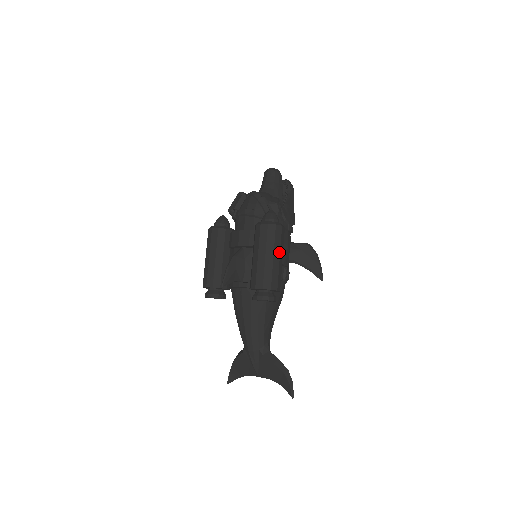
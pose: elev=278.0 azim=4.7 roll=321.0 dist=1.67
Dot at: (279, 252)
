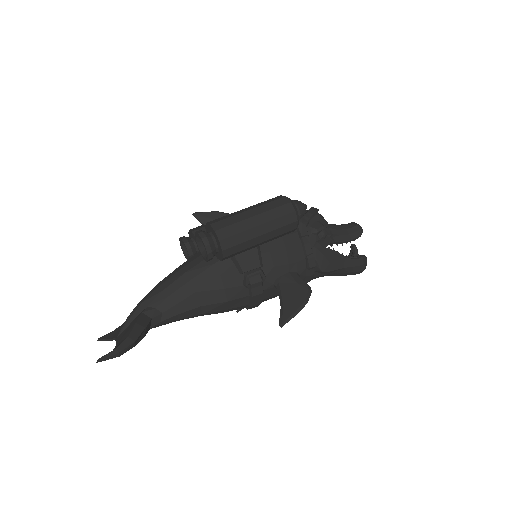
Dot at: (264, 221)
